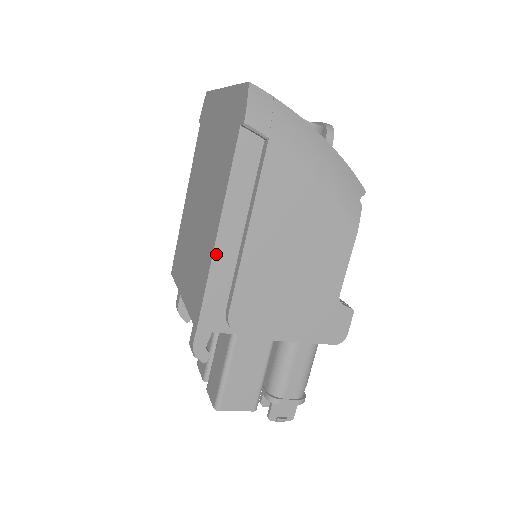
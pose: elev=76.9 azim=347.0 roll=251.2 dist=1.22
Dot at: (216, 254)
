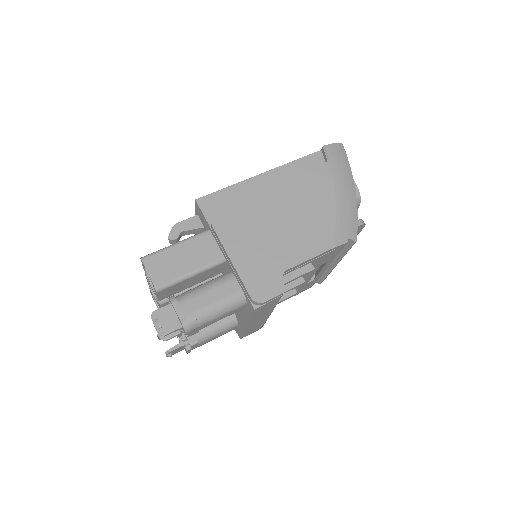
Dot at: (250, 180)
